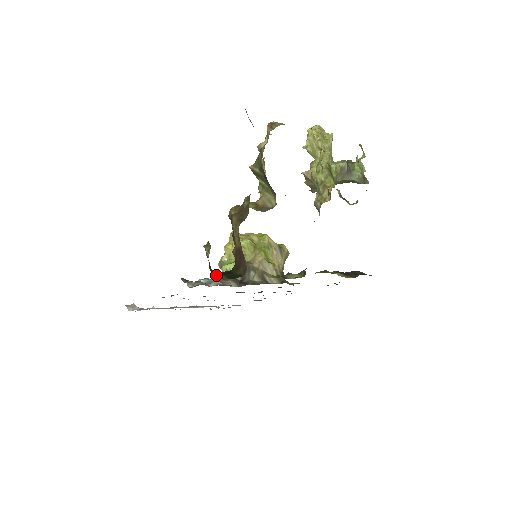
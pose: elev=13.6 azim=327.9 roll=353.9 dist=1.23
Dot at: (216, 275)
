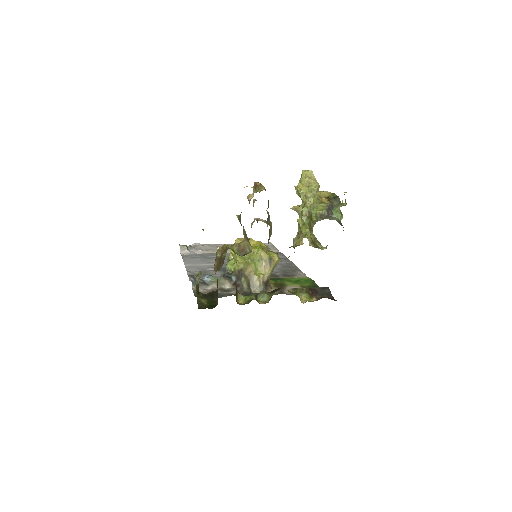
Dot at: (199, 300)
